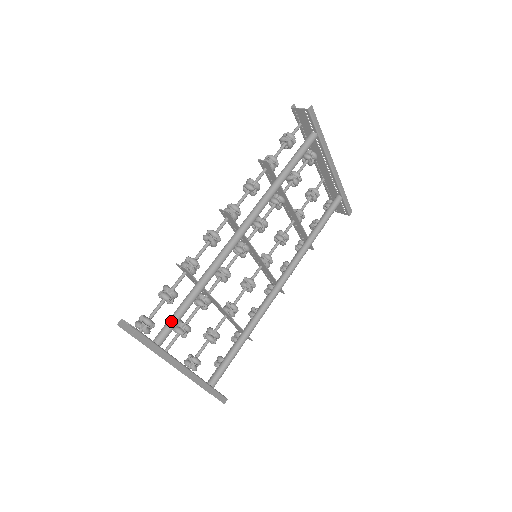
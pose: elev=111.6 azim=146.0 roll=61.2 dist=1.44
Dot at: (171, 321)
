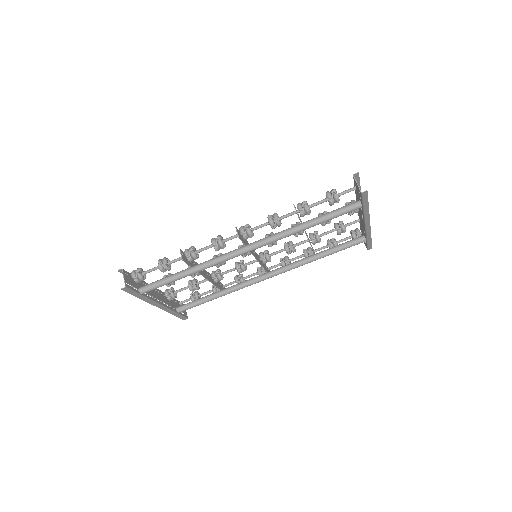
Dot at: (157, 284)
